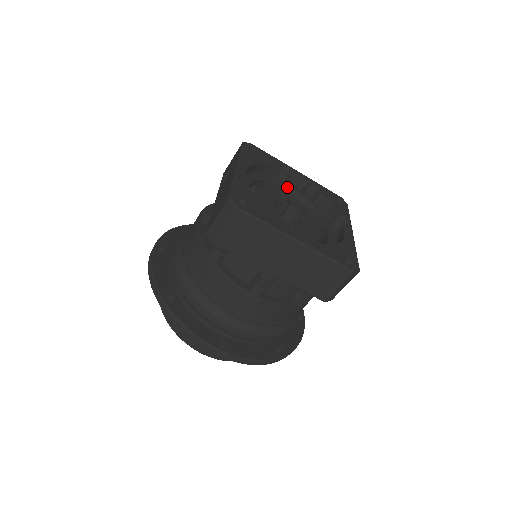
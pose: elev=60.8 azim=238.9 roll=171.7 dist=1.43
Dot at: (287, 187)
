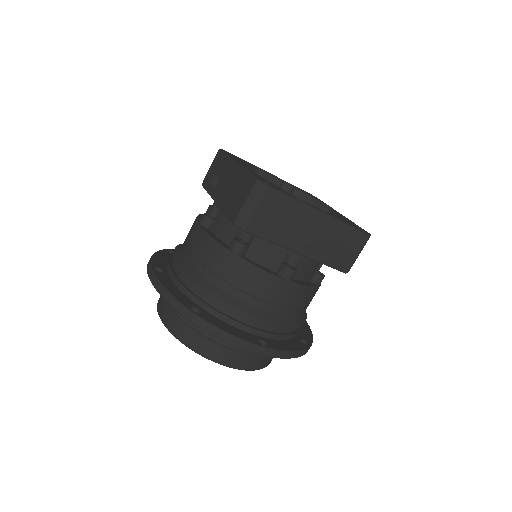
Dot at: occluded
